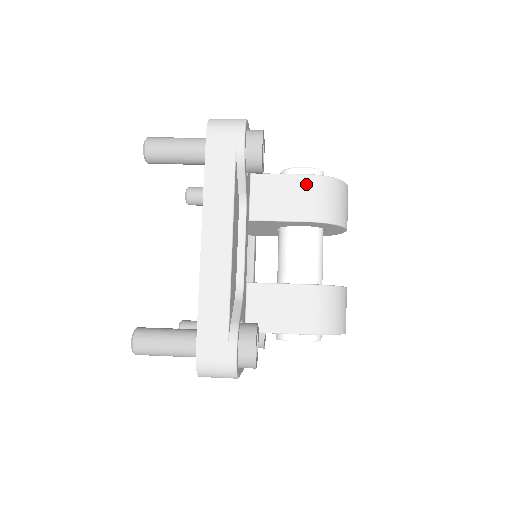
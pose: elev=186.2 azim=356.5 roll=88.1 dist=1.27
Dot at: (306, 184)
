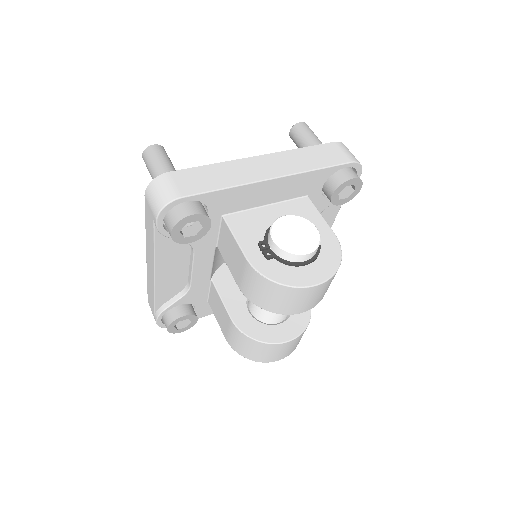
Dot at: (245, 266)
